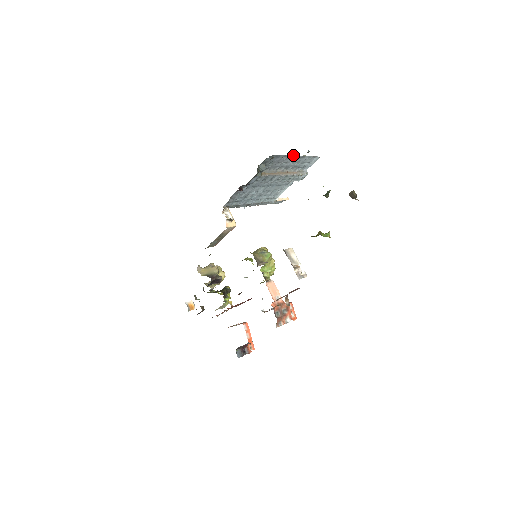
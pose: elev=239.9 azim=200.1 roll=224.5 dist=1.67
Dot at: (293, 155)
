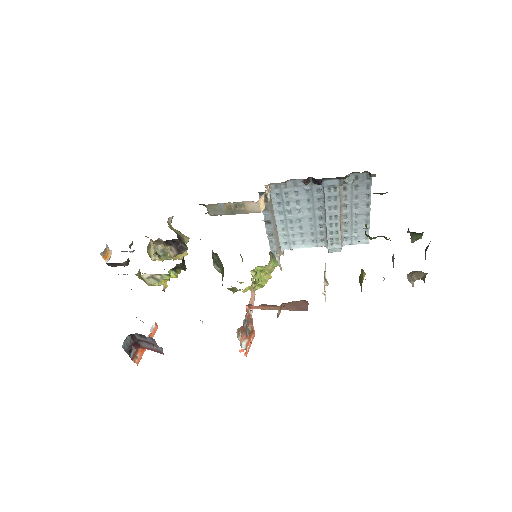
Dot at: occluded
